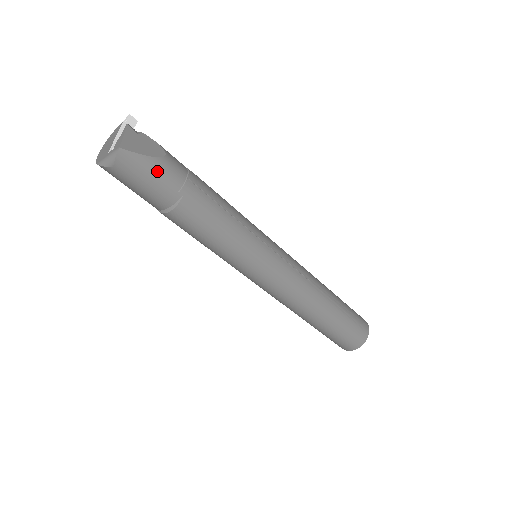
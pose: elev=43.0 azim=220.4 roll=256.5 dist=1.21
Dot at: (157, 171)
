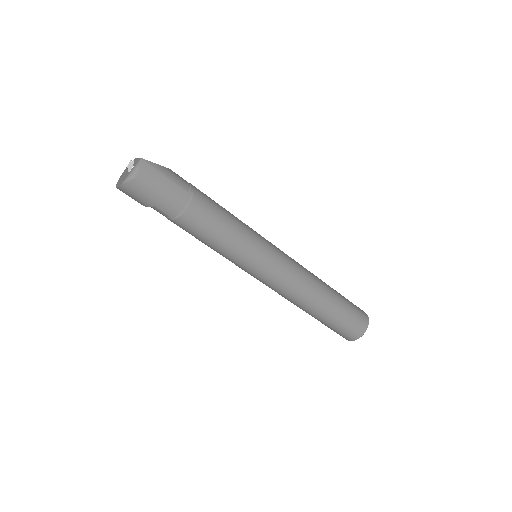
Dot at: (170, 176)
